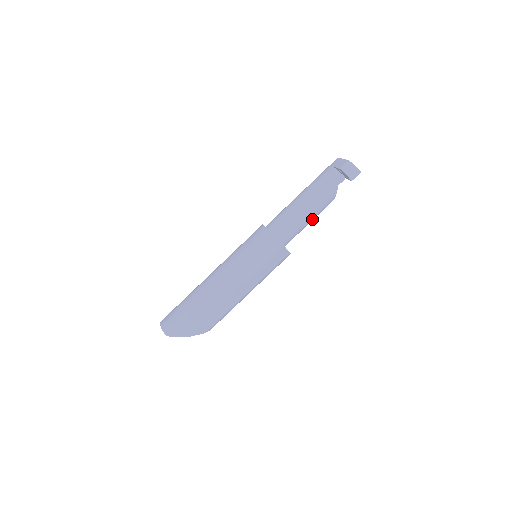
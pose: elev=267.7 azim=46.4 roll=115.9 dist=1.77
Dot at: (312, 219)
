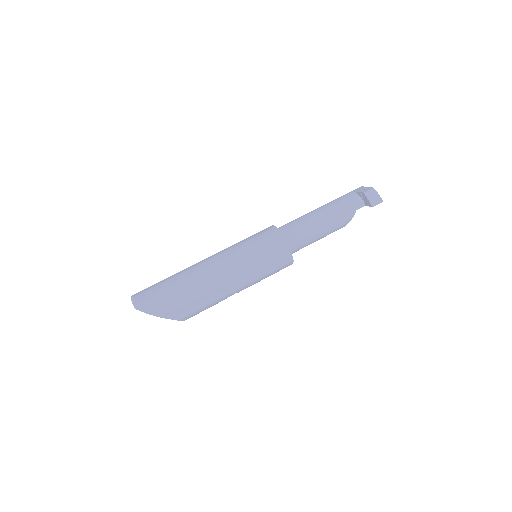
Dot at: (322, 236)
